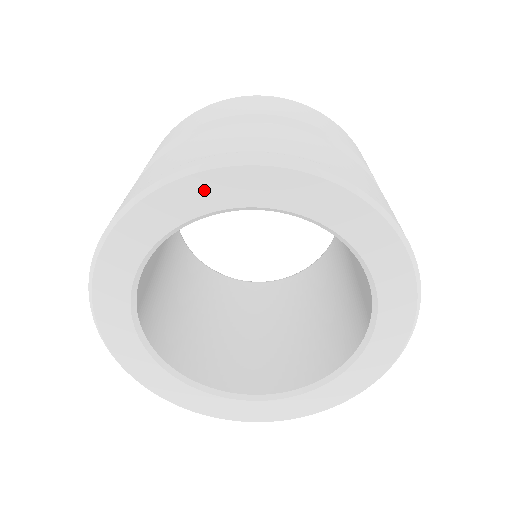
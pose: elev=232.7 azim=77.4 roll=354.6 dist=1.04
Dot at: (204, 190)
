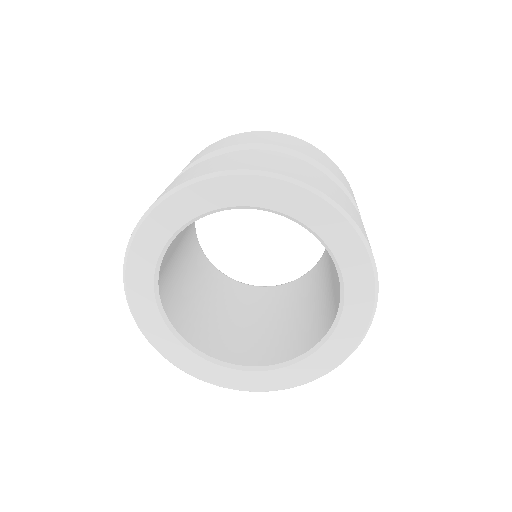
Dot at: (262, 190)
